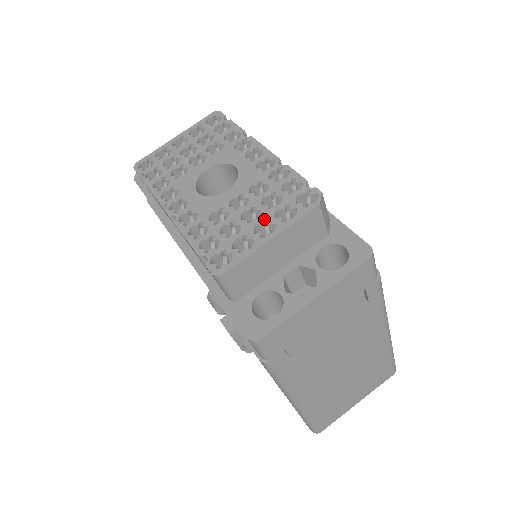
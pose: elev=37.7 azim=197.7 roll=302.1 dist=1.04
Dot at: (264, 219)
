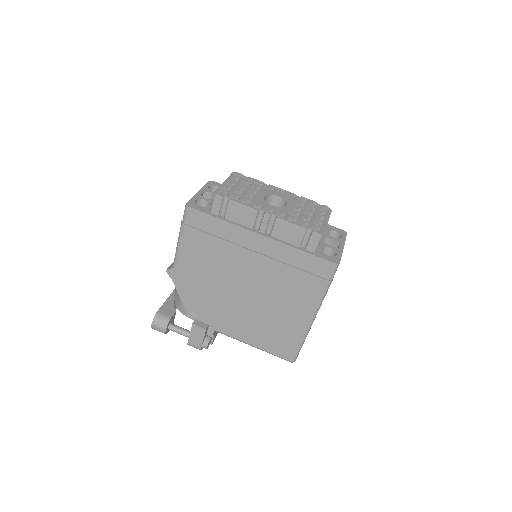
Dot at: (317, 215)
